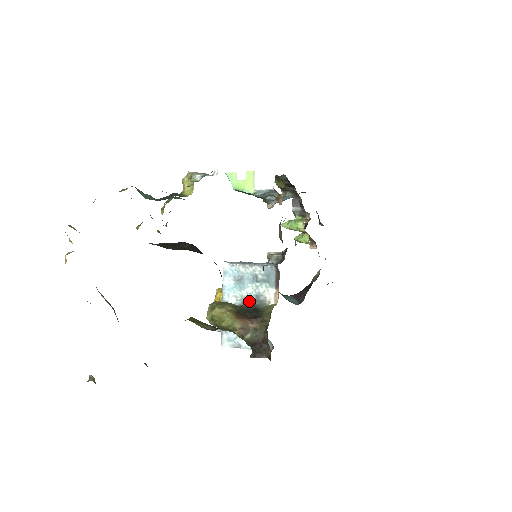
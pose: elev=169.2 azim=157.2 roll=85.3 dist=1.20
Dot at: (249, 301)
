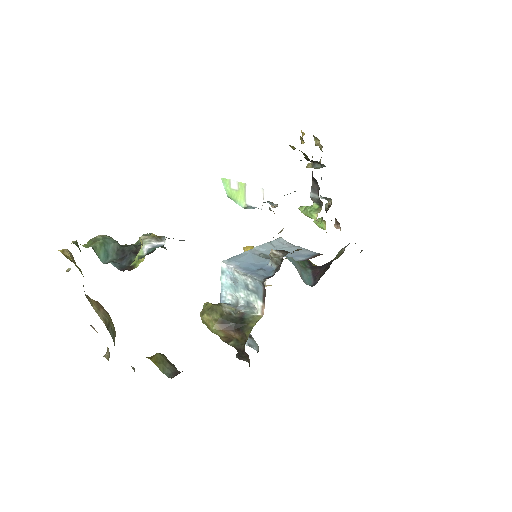
Dot at: (241, 305)
